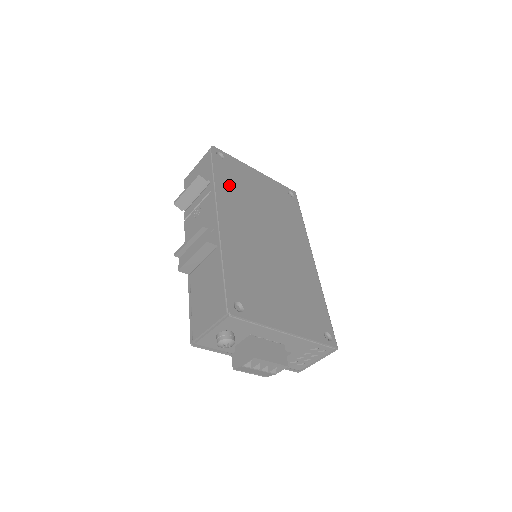
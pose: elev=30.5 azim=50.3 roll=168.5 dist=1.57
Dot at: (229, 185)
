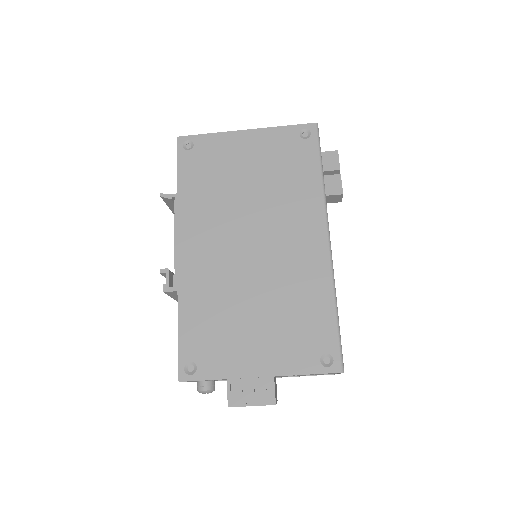
Dot at: (197, 189)
